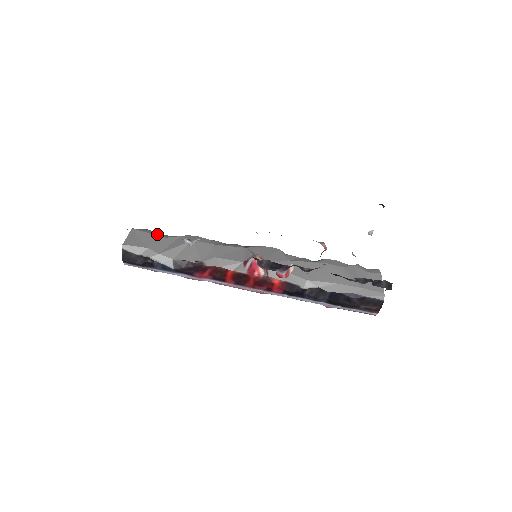
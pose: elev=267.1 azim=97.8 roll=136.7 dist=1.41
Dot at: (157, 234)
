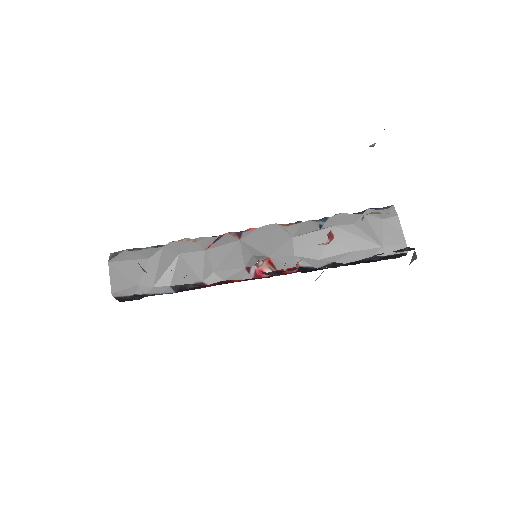
Dot at: (137, 256)
